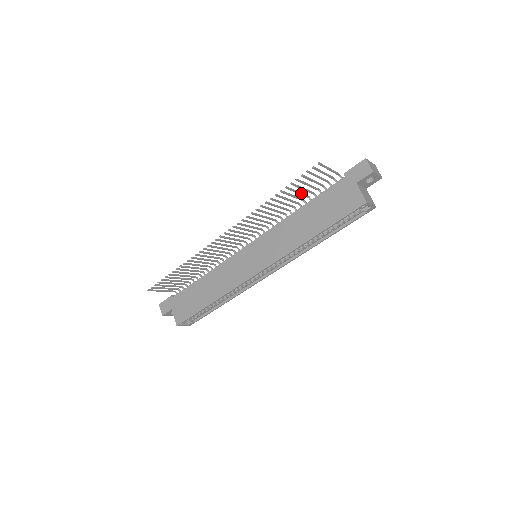
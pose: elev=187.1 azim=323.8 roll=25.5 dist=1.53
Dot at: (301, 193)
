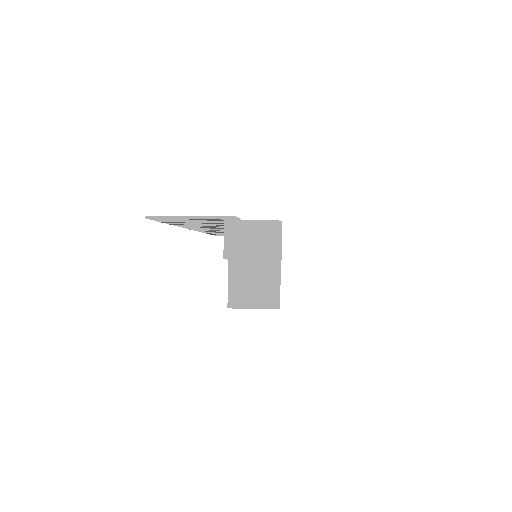
Dot at: occluded
